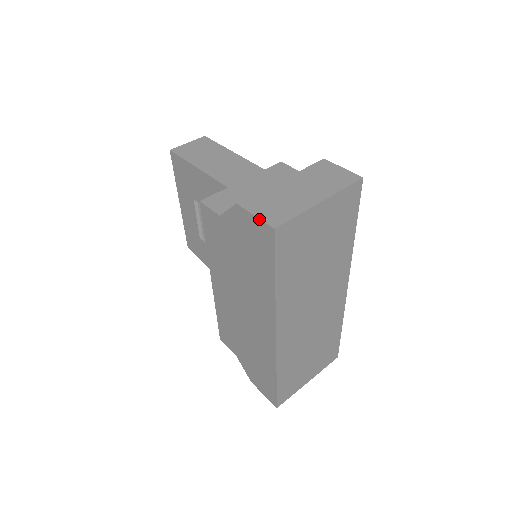
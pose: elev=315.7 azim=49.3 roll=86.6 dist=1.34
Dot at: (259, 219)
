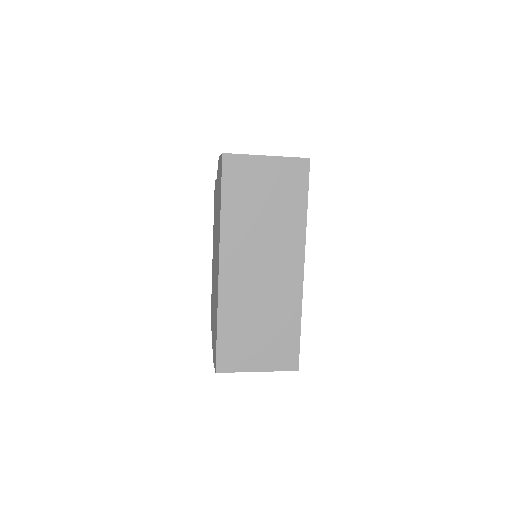
Dot at: occluded
